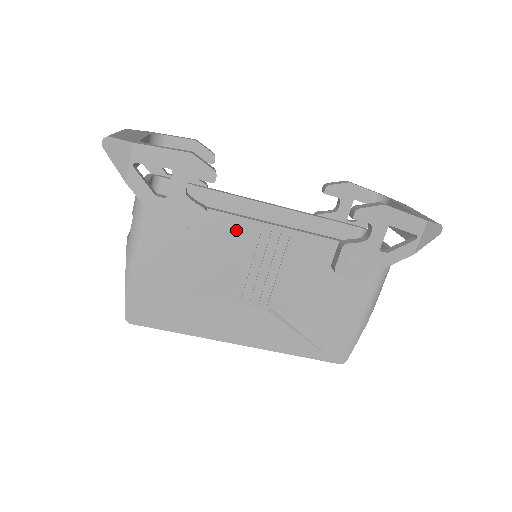
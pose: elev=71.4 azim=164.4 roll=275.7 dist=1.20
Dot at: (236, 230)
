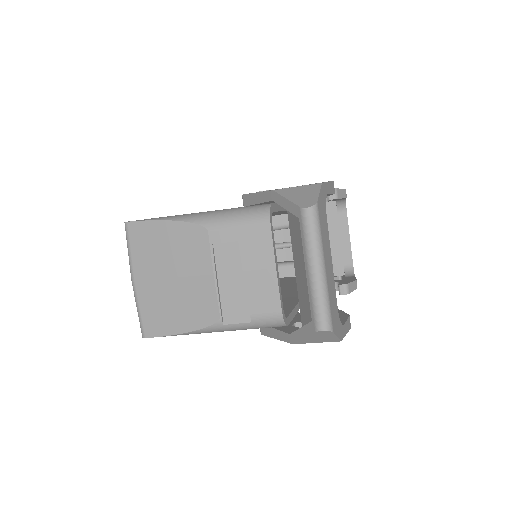
Dot at: occluded
